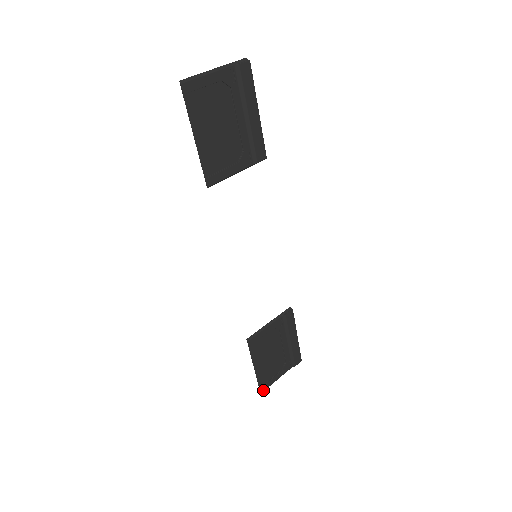
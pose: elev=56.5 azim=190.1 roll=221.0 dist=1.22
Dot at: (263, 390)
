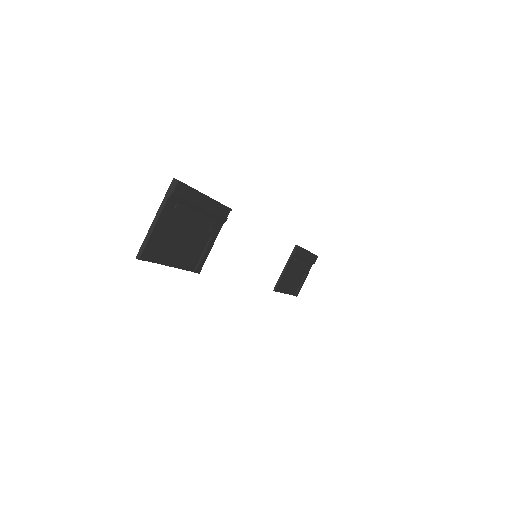
Dot at: (297, 294)
